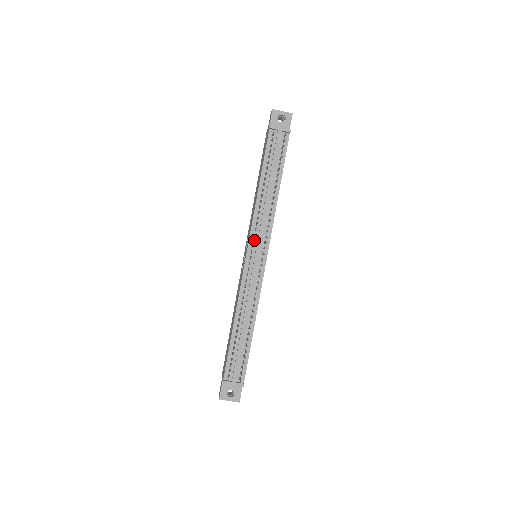
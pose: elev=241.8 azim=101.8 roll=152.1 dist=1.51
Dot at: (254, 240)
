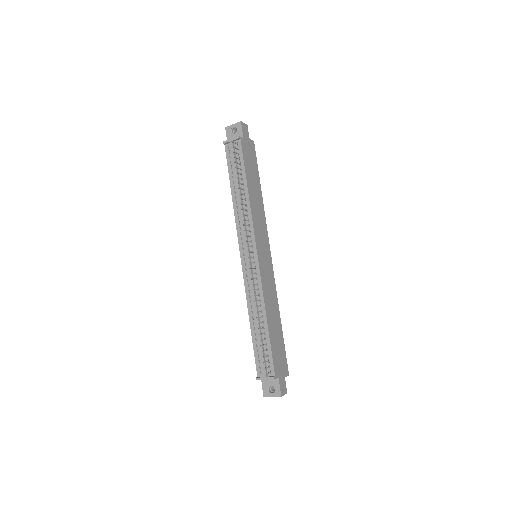
Dot at: (242, 243)
